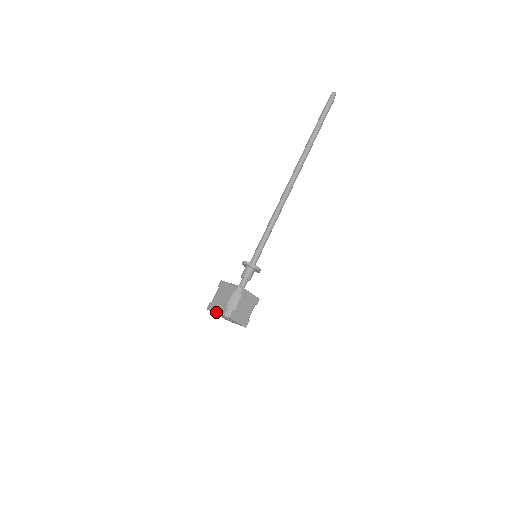
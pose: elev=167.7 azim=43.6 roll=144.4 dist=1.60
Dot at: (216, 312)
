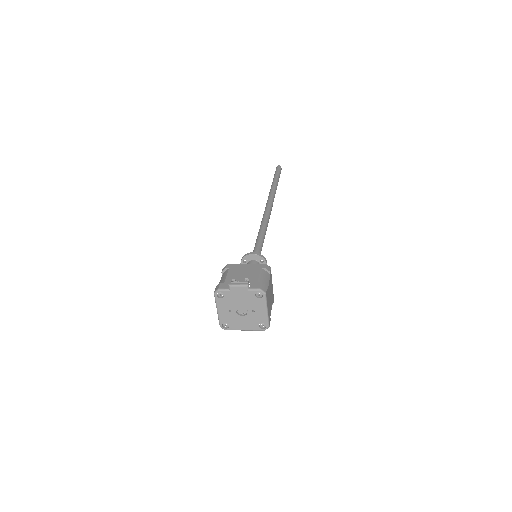
Dot at: (244, 286)
